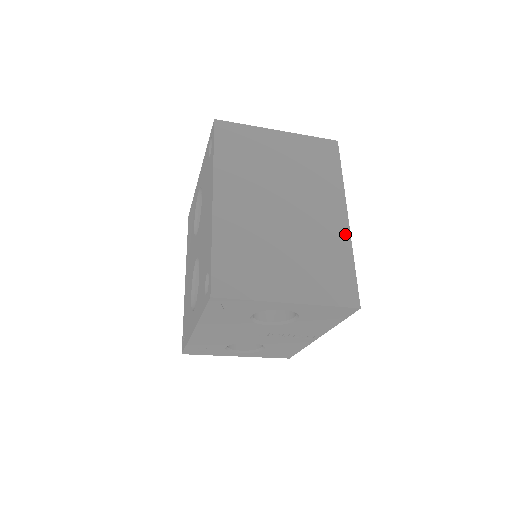
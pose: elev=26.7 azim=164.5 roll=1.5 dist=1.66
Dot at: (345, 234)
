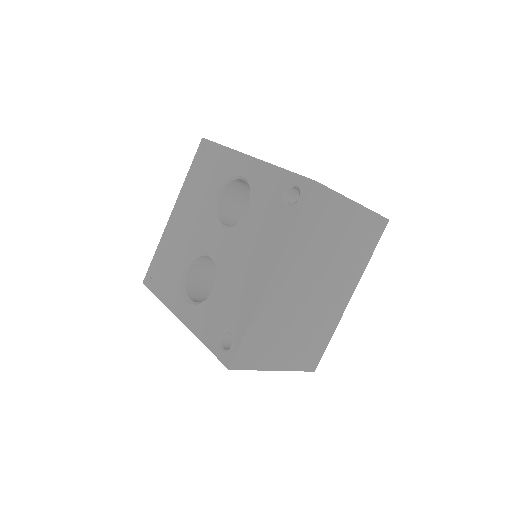
Dot at: (340, 314)
